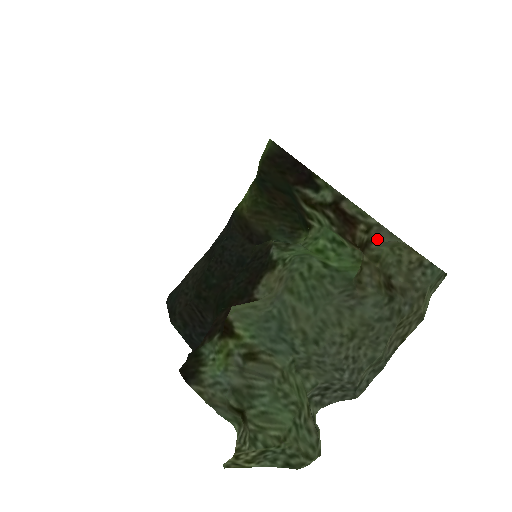
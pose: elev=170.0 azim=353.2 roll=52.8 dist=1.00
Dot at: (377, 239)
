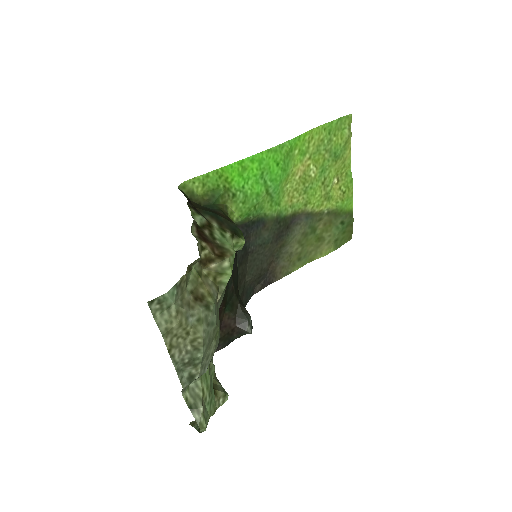
Dot at: (200, 256)
